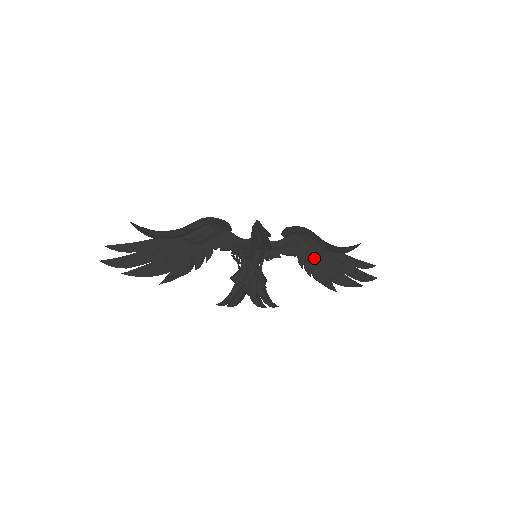
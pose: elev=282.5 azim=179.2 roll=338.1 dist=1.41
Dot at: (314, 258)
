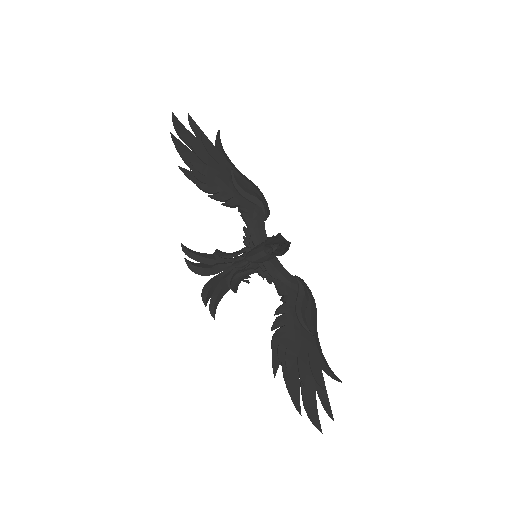
Dot at: (294, 323)
